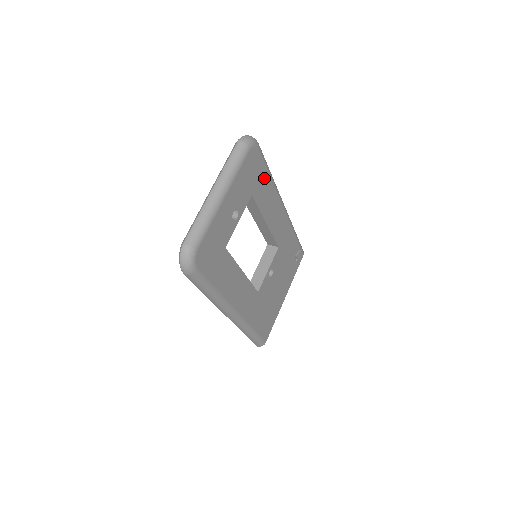
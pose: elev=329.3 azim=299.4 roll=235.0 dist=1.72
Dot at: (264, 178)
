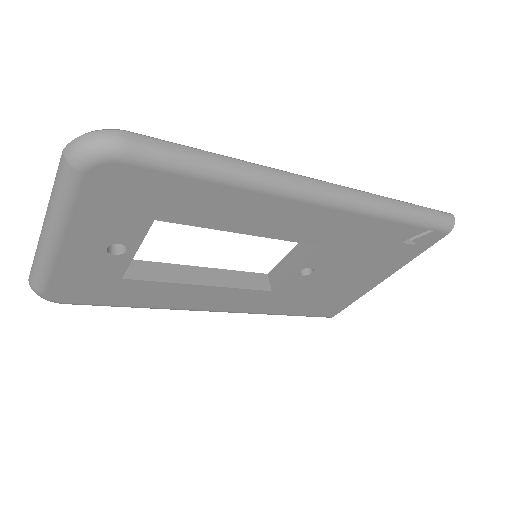
Dot at: (187, 189)
